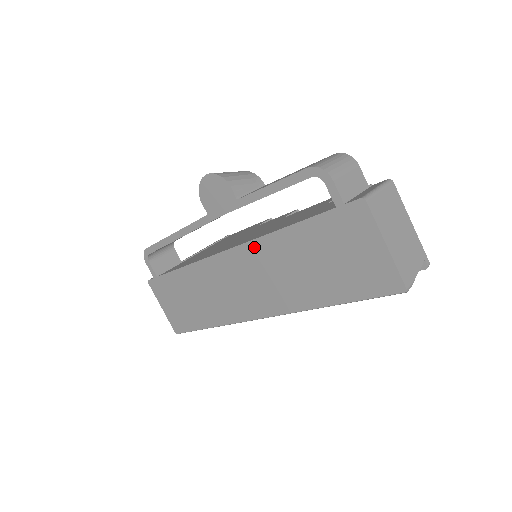
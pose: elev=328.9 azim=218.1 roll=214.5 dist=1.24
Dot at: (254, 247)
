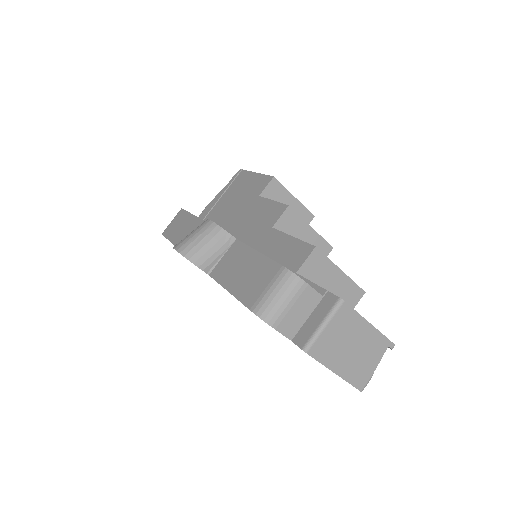
Dot at: occluded
